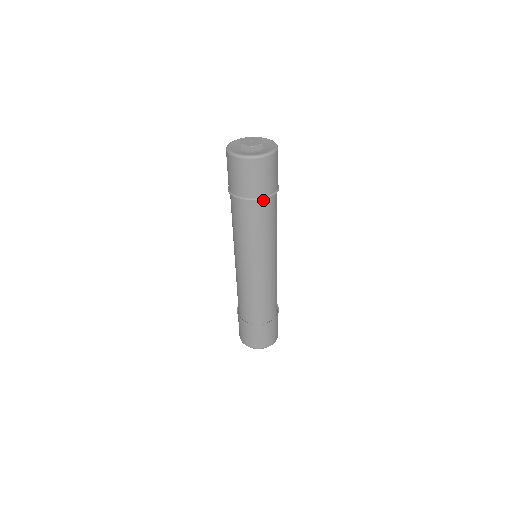
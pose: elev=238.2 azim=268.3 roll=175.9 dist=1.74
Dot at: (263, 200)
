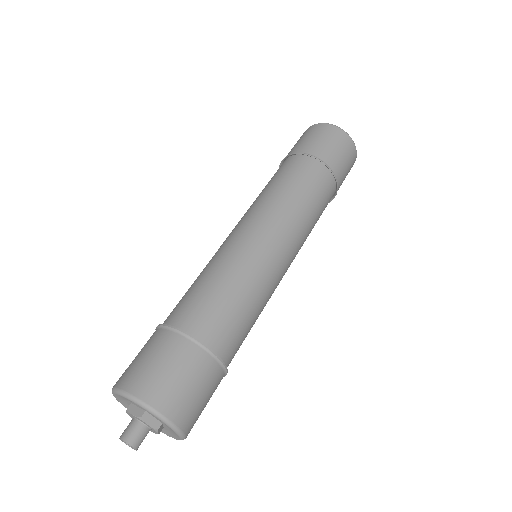
Dot at: (323, 168)
